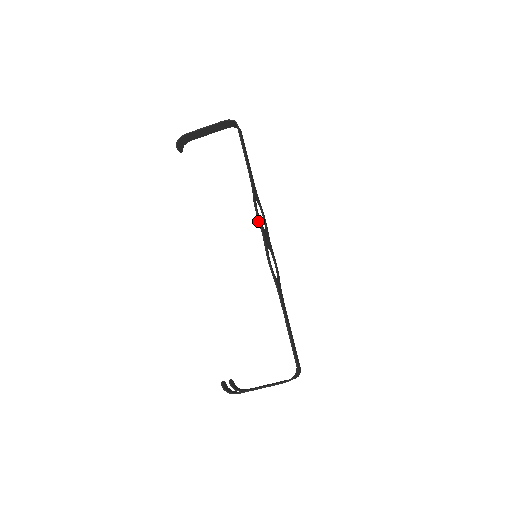
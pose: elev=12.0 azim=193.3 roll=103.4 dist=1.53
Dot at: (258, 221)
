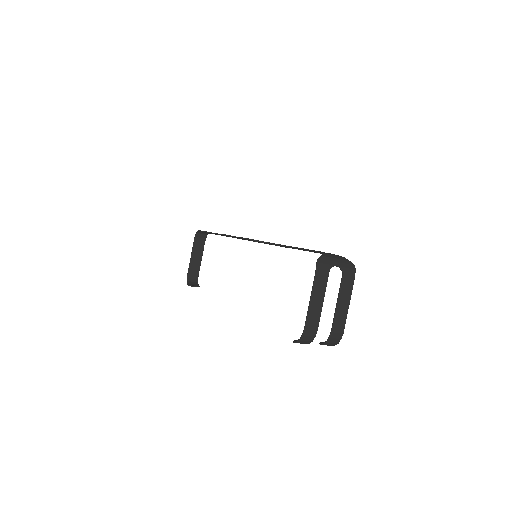
Dot at: occluded
